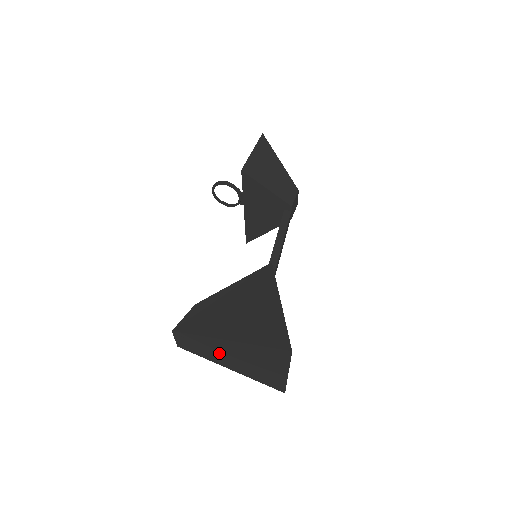
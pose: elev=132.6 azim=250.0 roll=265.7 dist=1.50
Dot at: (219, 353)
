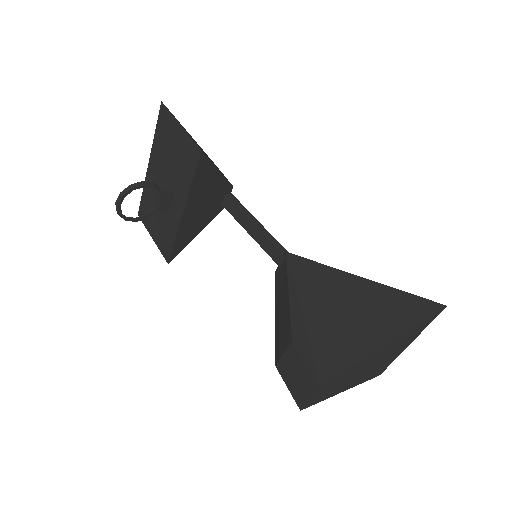
Dot at: (355, 374)
